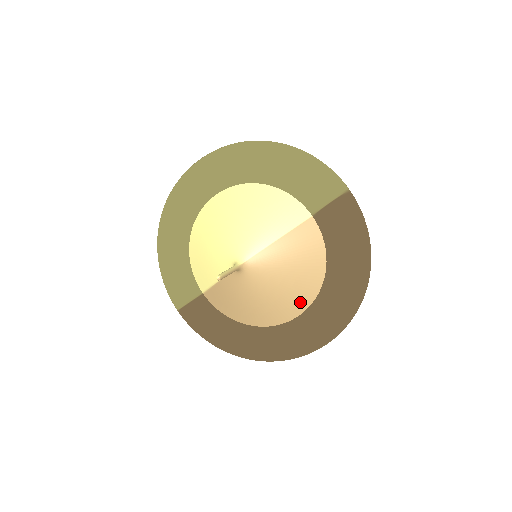
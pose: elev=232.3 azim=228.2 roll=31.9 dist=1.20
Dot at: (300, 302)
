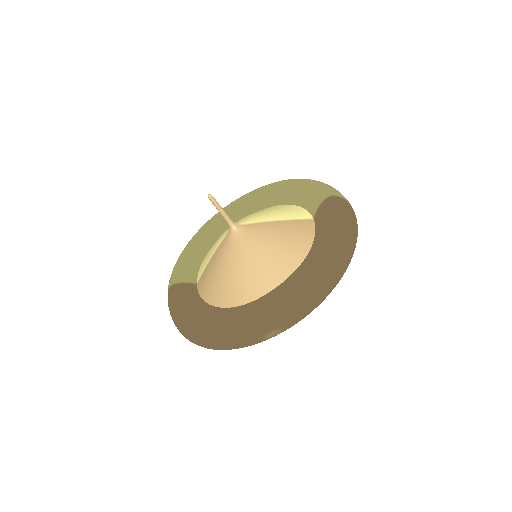
Dot at: (272, 278)
